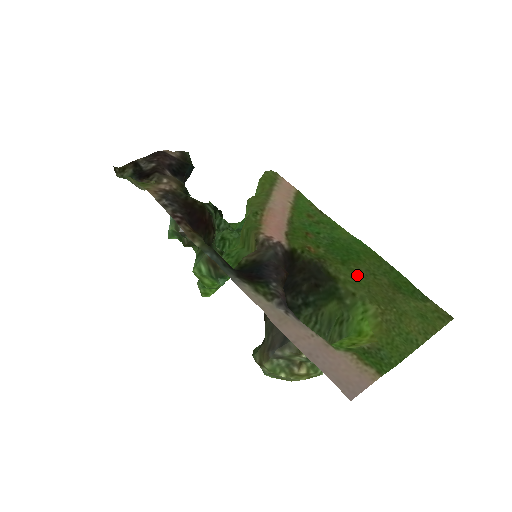
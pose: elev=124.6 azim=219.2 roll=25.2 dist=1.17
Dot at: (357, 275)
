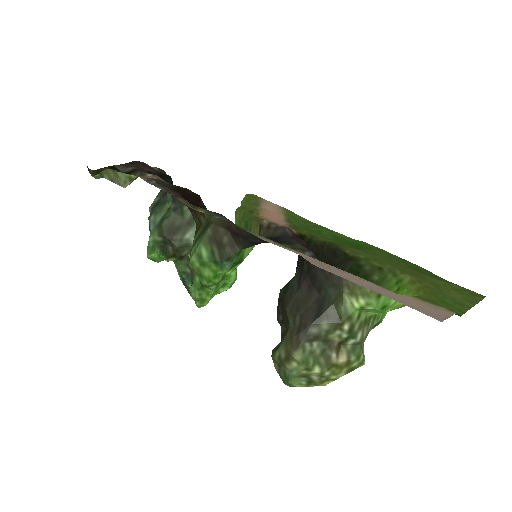
Dot at: (376, 256)
